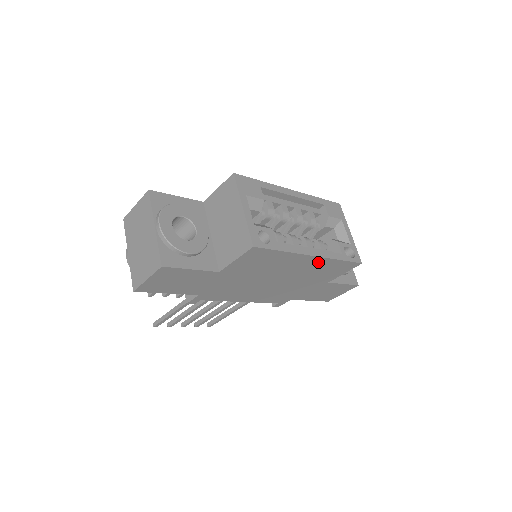
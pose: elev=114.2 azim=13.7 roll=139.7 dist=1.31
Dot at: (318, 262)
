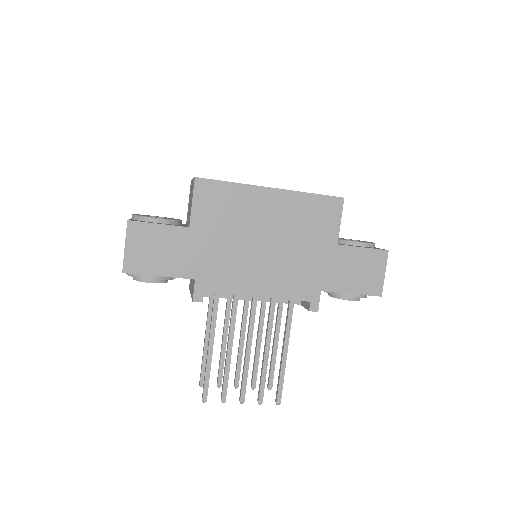
Dot at: (287, 200)
